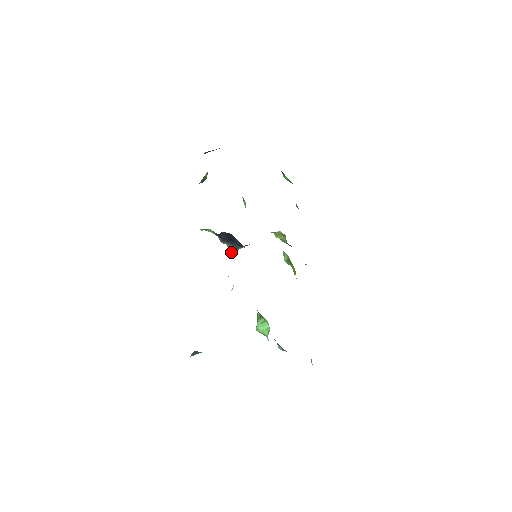
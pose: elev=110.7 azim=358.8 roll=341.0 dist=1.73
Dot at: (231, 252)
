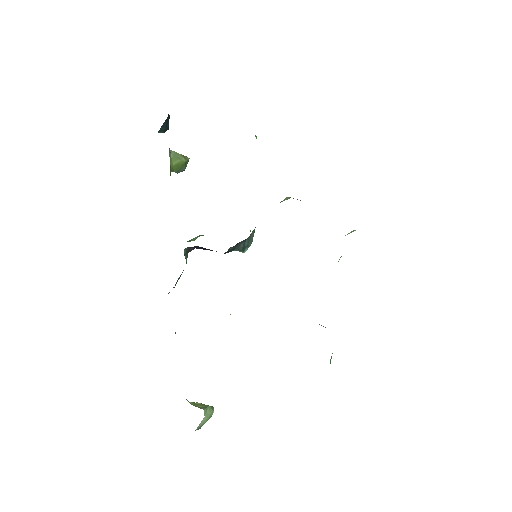
Dot at: (242, 252)
